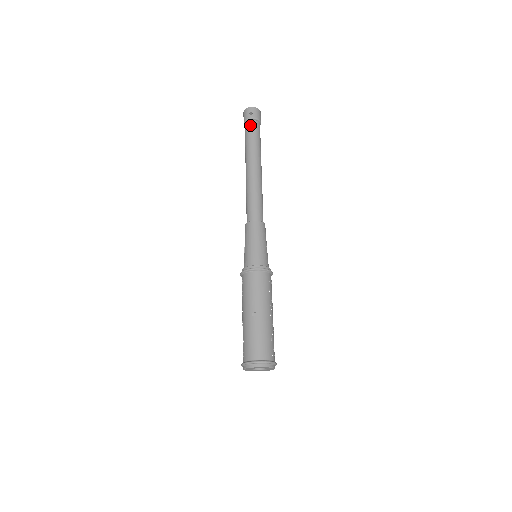
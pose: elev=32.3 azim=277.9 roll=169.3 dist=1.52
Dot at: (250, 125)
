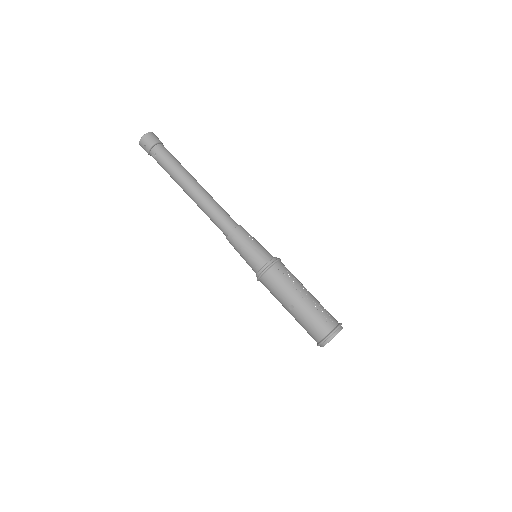
Dot at: (154, 157)
